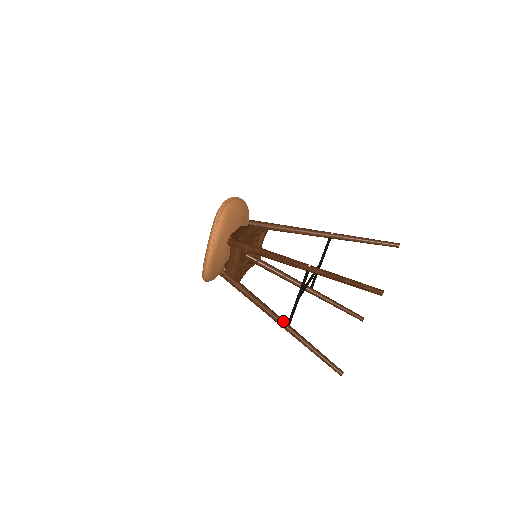
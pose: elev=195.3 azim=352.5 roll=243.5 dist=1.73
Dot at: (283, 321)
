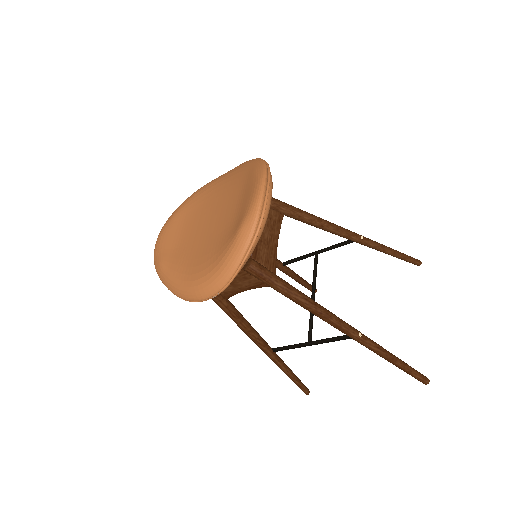
Dot at: (268, 347)
